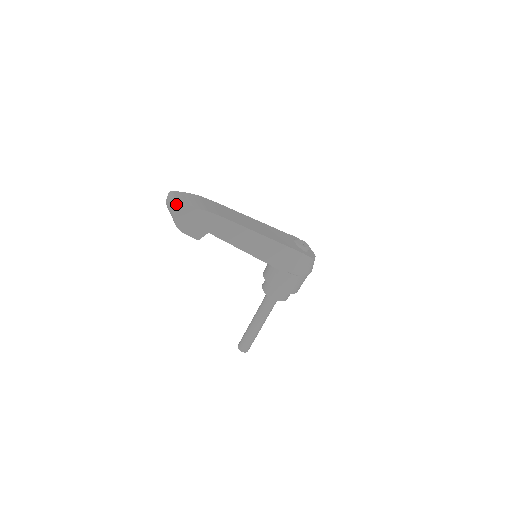
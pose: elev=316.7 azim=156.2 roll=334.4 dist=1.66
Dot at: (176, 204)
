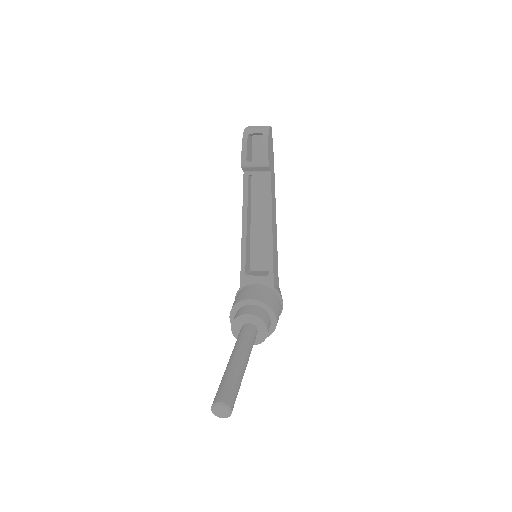
Dot at: occluded
